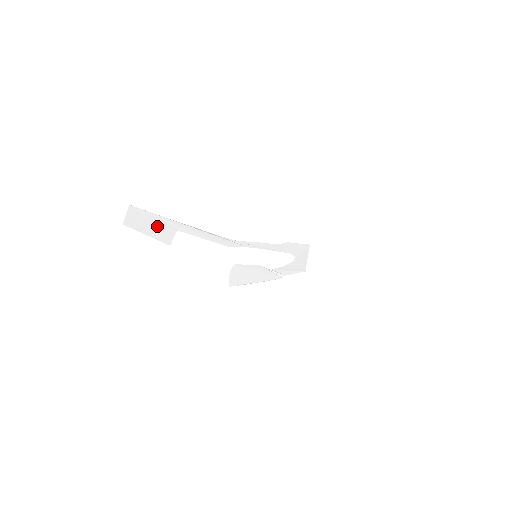
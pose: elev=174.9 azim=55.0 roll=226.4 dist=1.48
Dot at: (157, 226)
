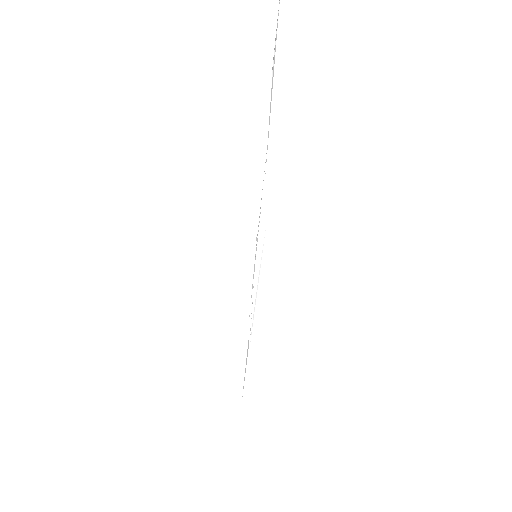
Dot at: (275, 41)
